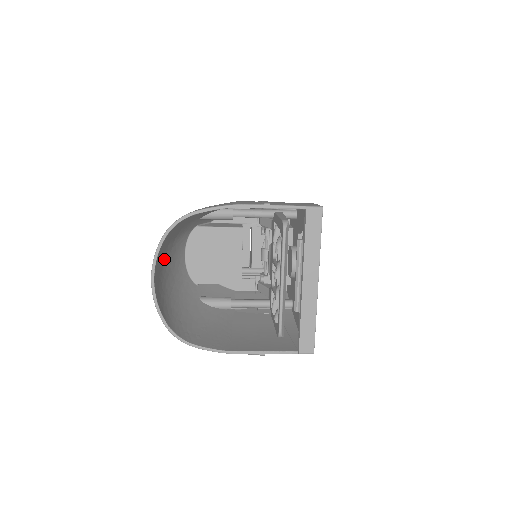
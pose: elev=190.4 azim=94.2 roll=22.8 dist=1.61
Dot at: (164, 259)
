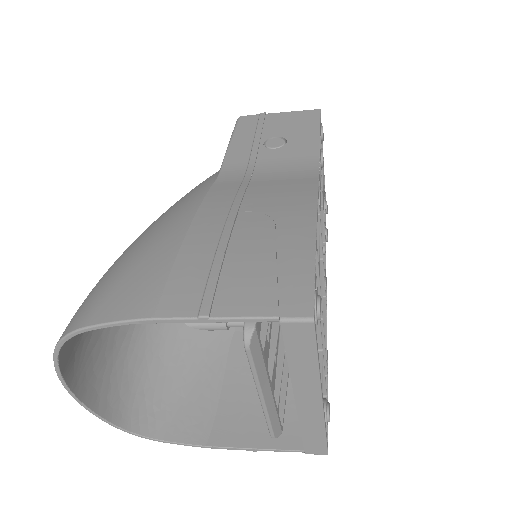
Dot at: occluded
